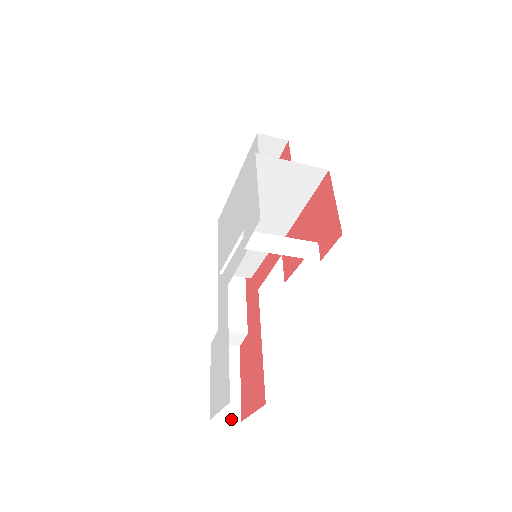
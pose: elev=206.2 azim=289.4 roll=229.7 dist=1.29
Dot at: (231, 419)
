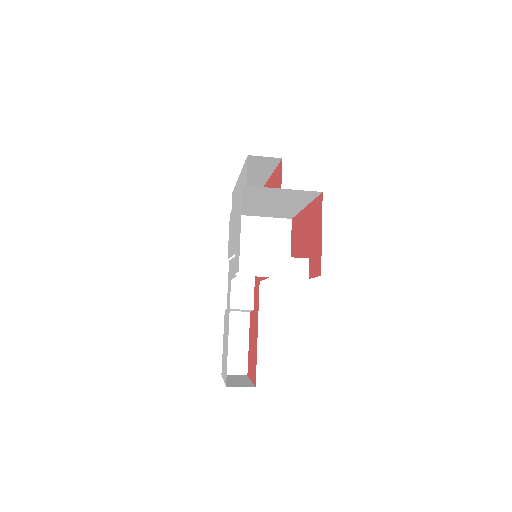
Dot at: (239, 374)
